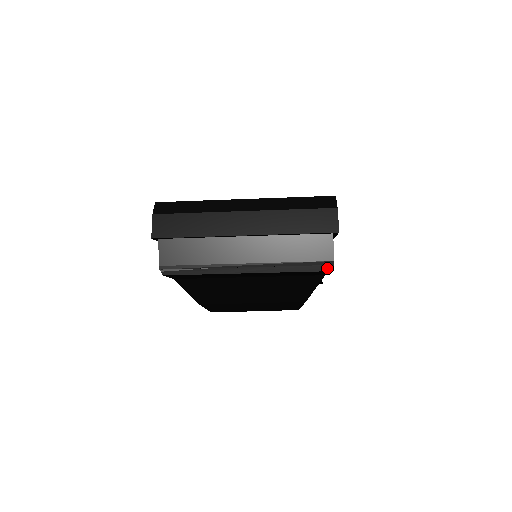
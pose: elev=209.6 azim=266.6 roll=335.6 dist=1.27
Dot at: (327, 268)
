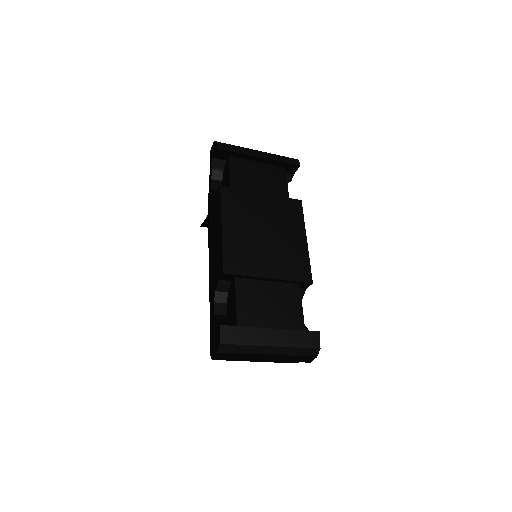
Dot at: occluded
